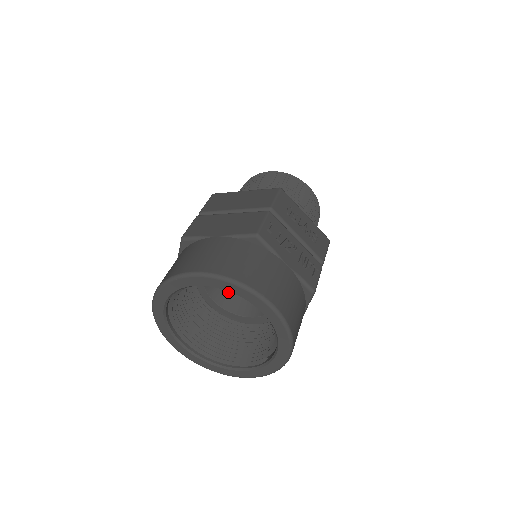
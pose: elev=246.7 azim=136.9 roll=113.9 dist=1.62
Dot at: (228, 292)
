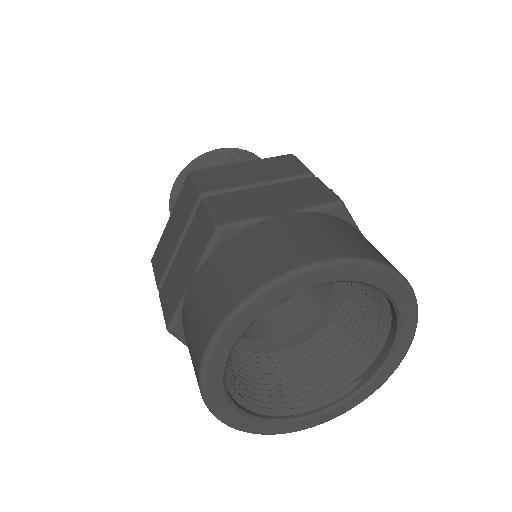
Dot at: occluded
